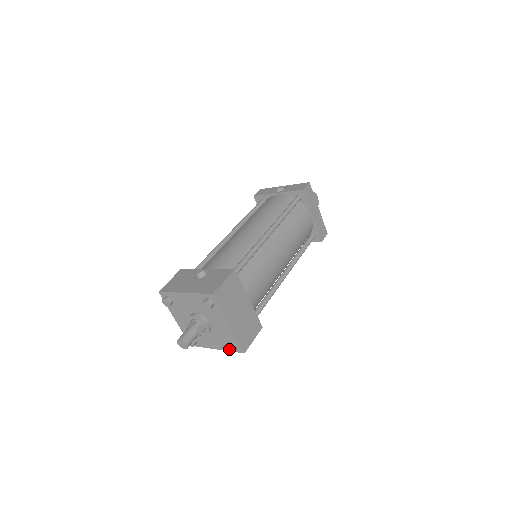
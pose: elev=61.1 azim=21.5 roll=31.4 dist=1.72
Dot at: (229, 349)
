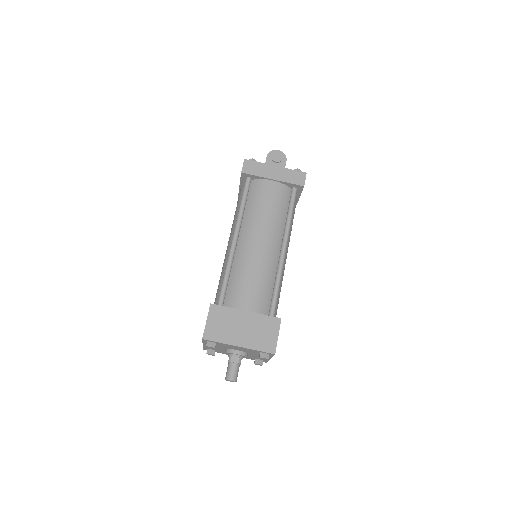
Dot at: (264, 359)
